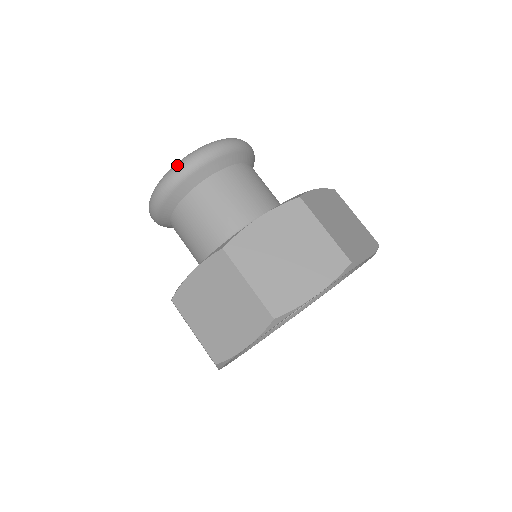
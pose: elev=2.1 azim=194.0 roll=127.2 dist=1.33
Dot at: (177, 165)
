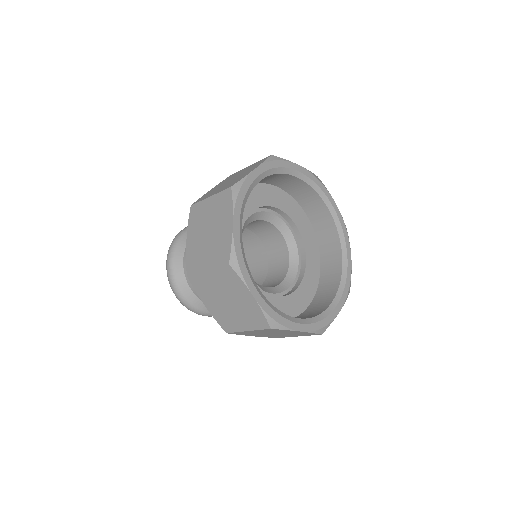
Dot at: (171, 243)
